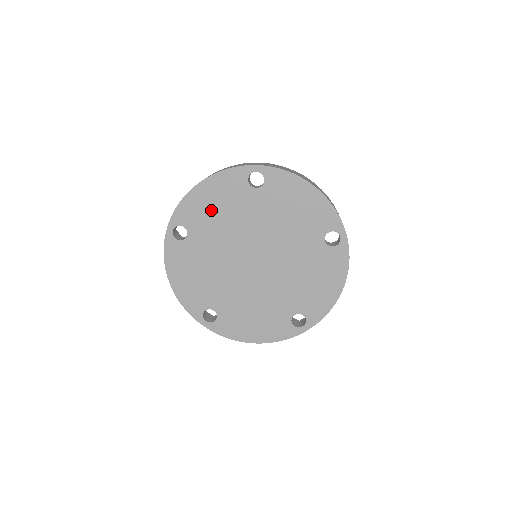
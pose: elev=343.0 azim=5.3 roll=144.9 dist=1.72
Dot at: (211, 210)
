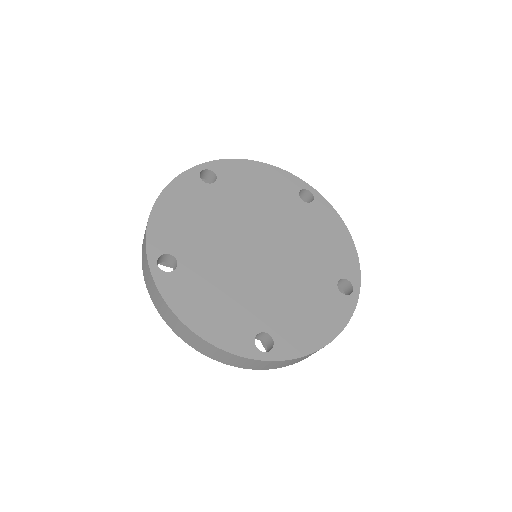
Dot at: (185, 222)
